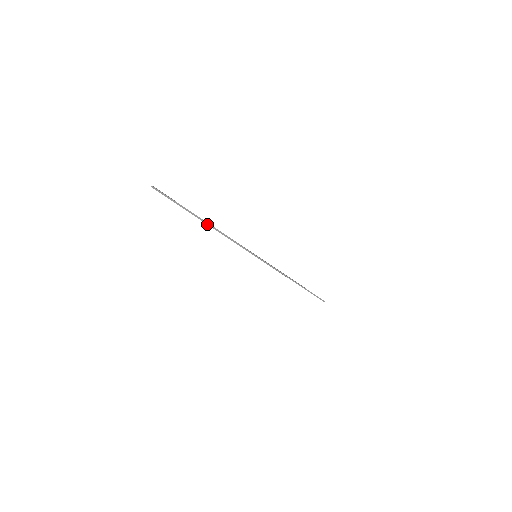
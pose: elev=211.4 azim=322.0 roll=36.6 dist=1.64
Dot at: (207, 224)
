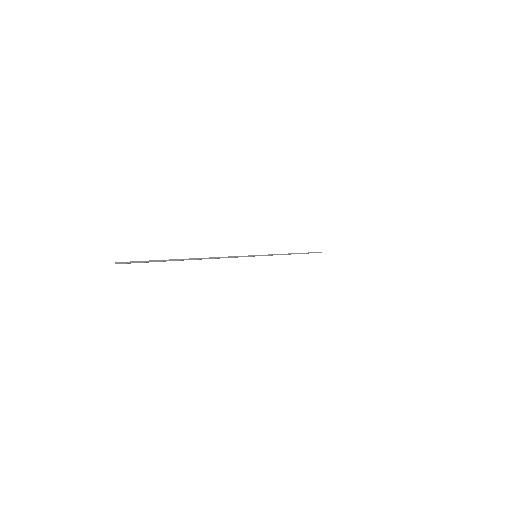
Dot at: (198, 259)
